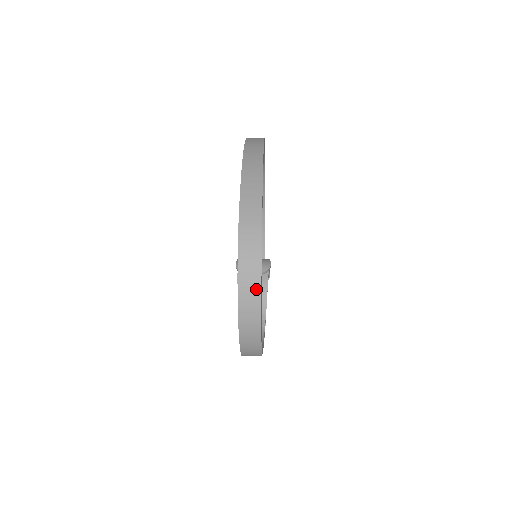
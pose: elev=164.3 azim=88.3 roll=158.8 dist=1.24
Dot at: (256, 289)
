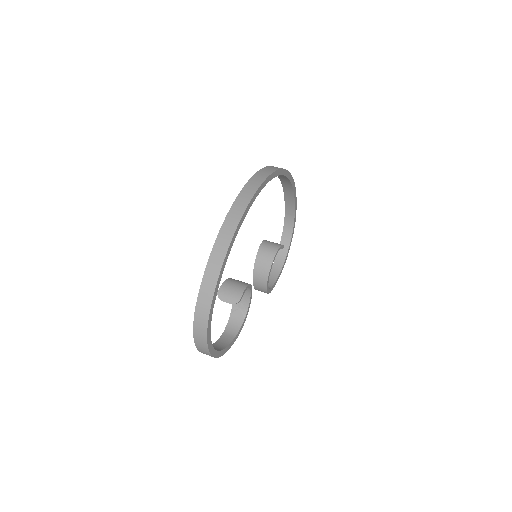
Dot at: (205, 344)
